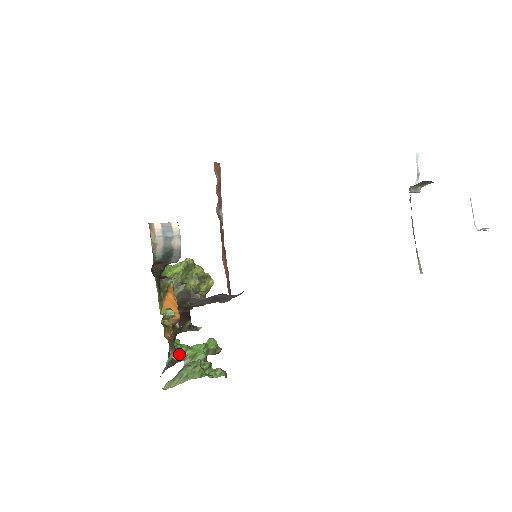
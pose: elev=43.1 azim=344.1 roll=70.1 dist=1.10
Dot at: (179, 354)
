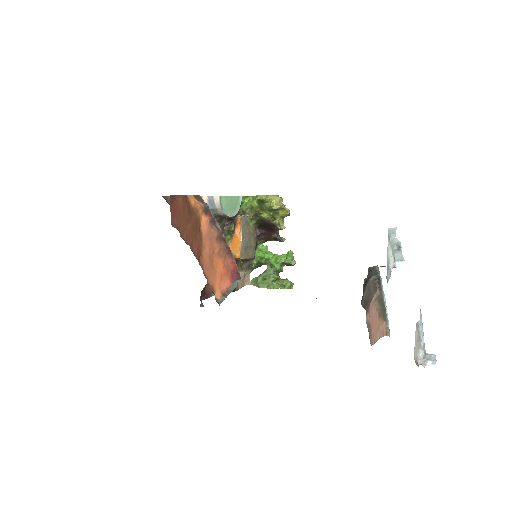
Dot at: (263, 261)
